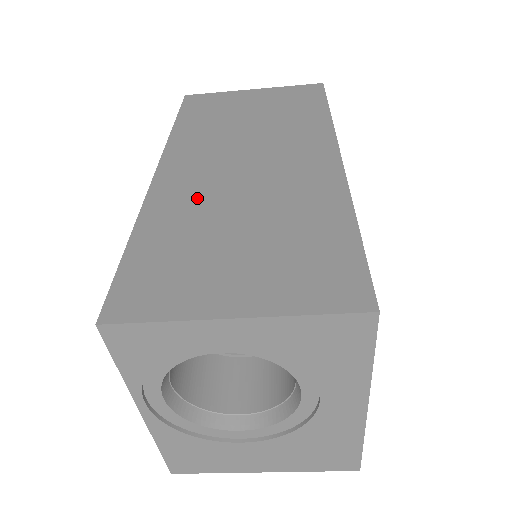
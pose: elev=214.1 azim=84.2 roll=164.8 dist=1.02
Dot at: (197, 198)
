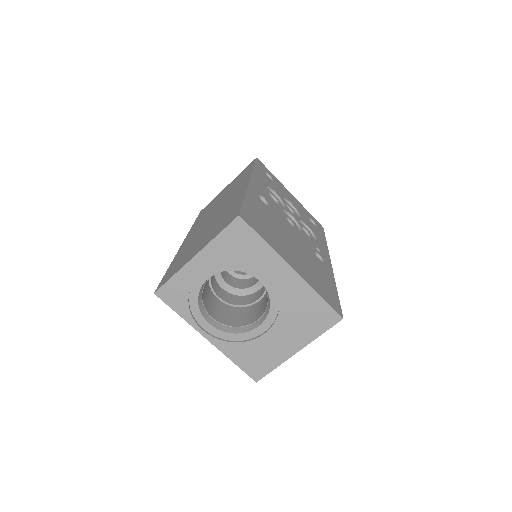
Dot at: occluded
